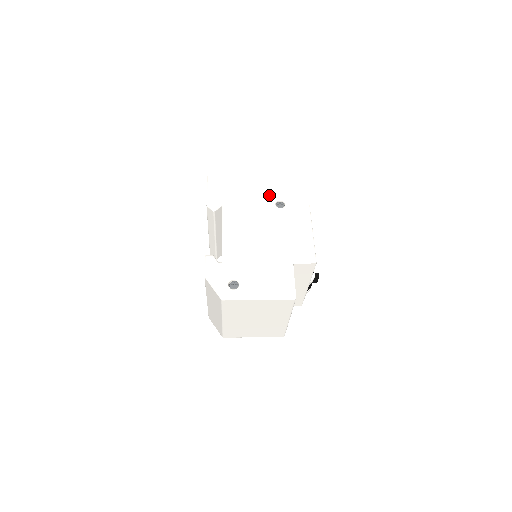
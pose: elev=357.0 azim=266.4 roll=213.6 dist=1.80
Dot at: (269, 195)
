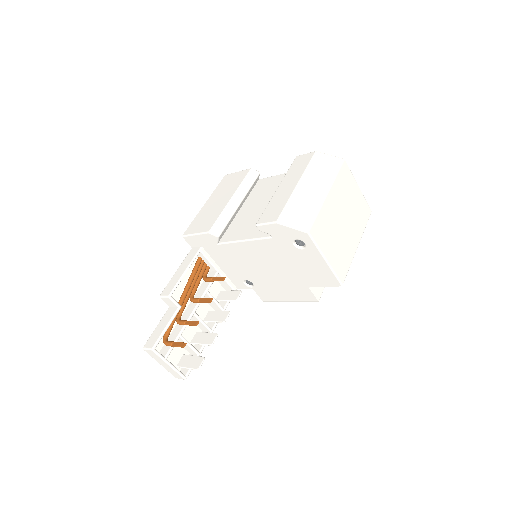
Dot at: occluded
